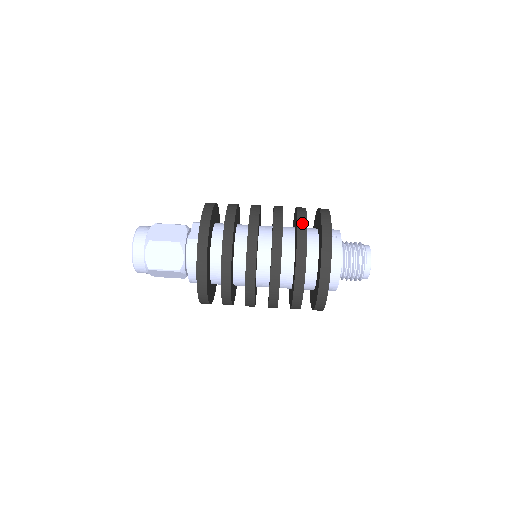
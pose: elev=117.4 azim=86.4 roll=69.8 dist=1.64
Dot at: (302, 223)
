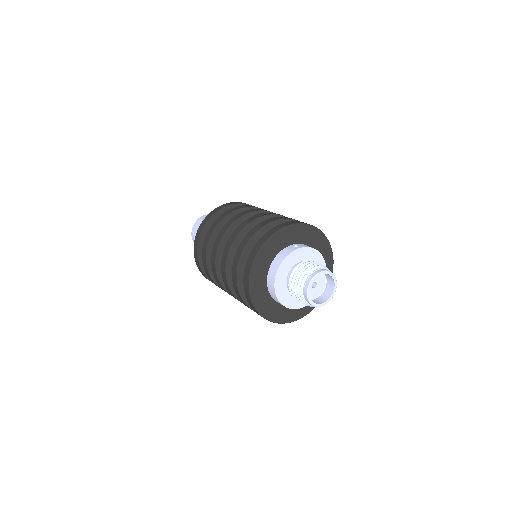
Dot at: (269, 220)
